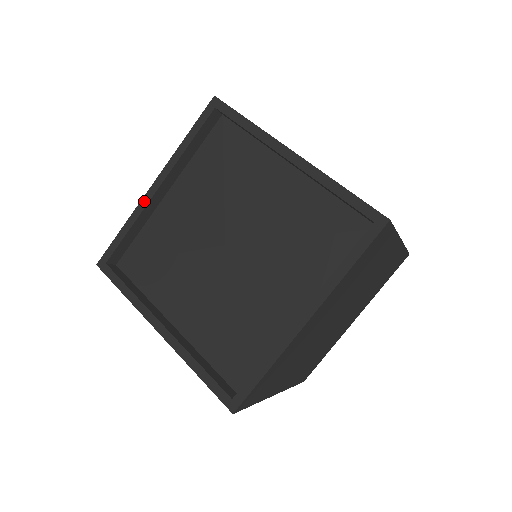
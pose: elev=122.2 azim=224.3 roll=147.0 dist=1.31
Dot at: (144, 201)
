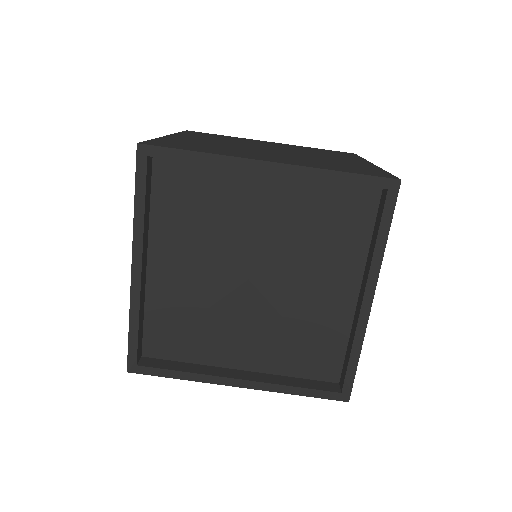
Dot at: (134, 290)
